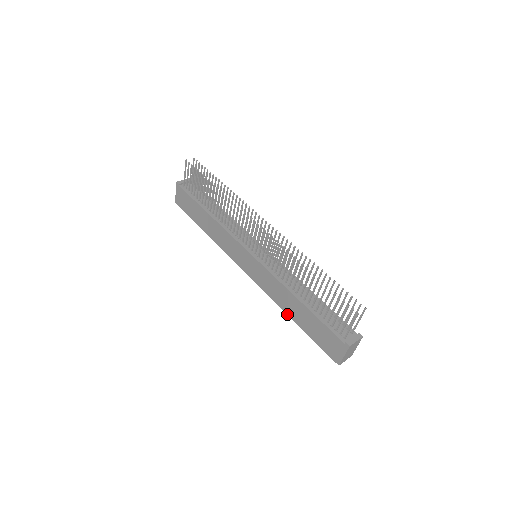
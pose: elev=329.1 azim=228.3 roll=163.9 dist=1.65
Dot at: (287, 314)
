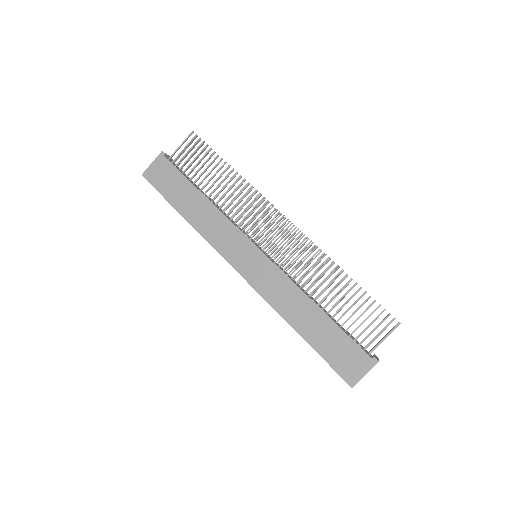
Dot at: (290, 325)
